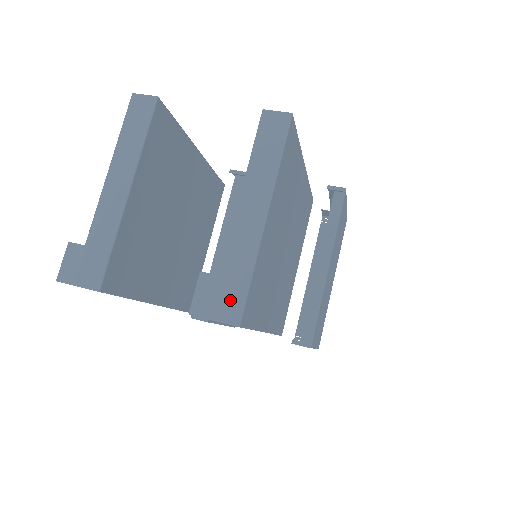
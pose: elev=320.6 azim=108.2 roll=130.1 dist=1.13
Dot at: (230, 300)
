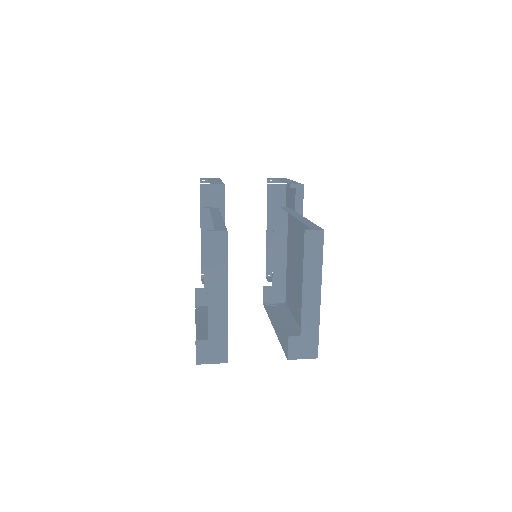
Dot at: (310, 347)
